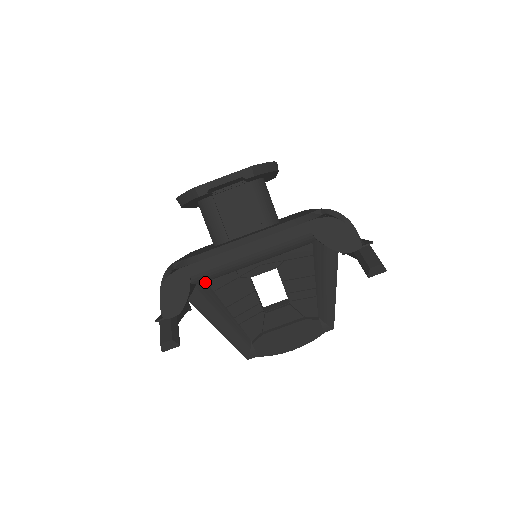
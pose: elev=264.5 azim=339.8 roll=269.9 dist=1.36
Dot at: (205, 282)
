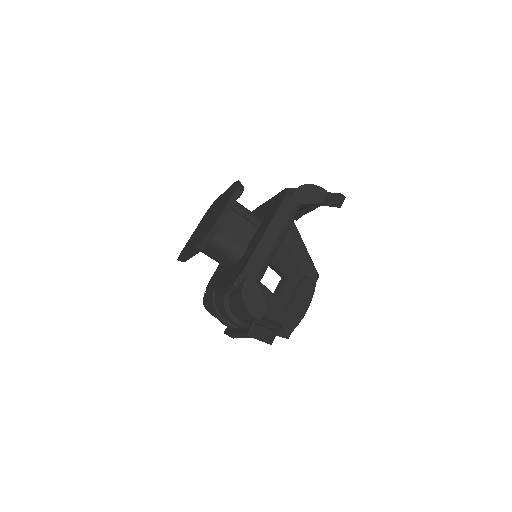
Dot at: occluded
